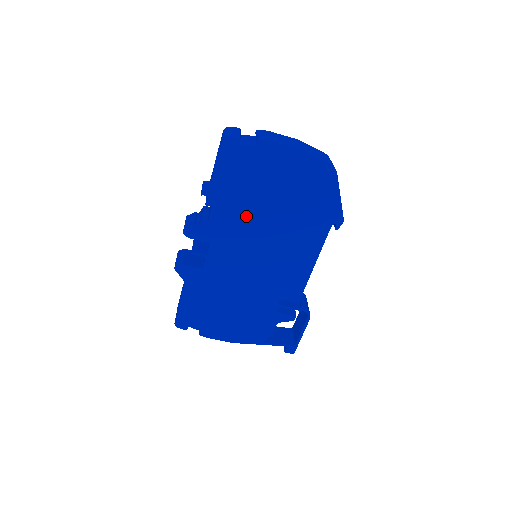
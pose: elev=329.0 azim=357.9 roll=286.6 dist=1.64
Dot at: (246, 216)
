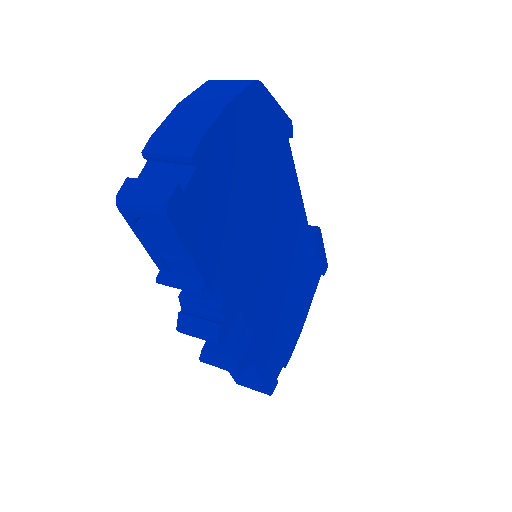
Dot at: (242, 242)
